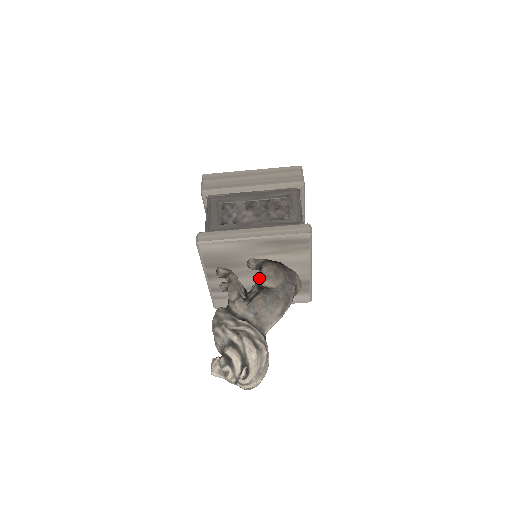
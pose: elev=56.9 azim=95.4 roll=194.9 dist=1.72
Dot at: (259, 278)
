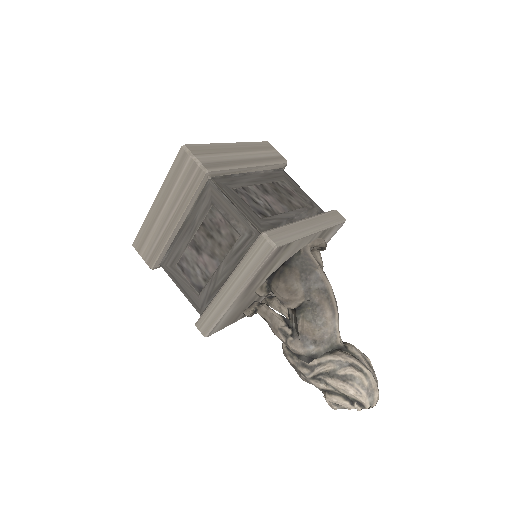
Dot at: occluded
